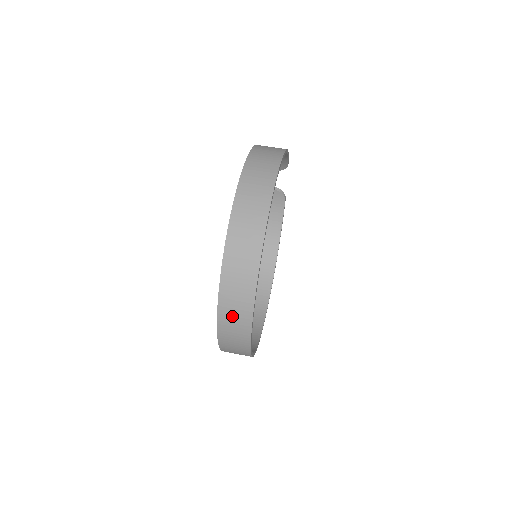
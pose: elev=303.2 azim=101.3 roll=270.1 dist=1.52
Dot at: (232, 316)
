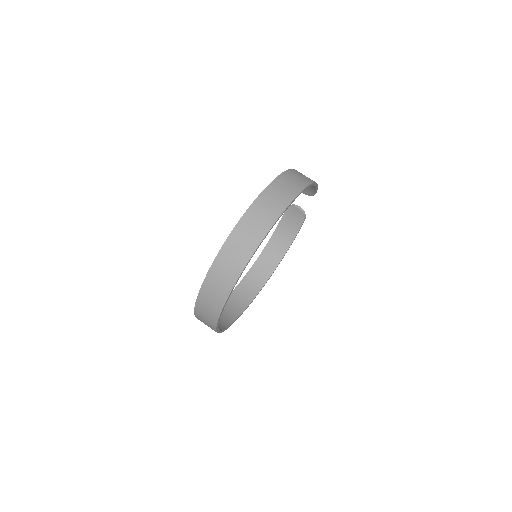
Dot at: (211, 294)
